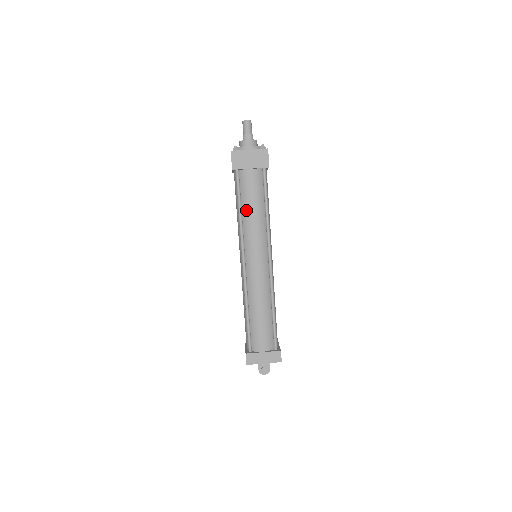
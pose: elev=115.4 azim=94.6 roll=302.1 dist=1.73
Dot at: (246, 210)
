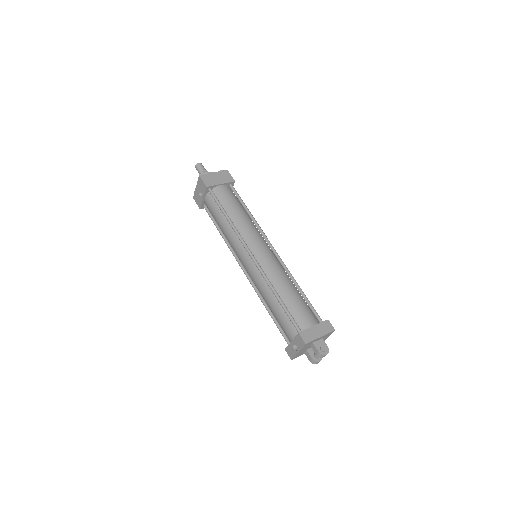
Dot at: (232, 214)
